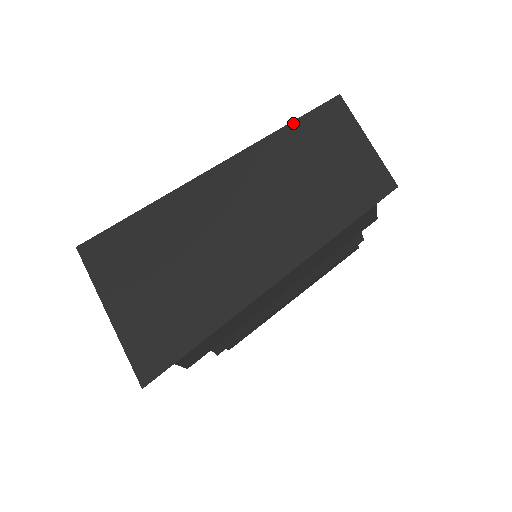
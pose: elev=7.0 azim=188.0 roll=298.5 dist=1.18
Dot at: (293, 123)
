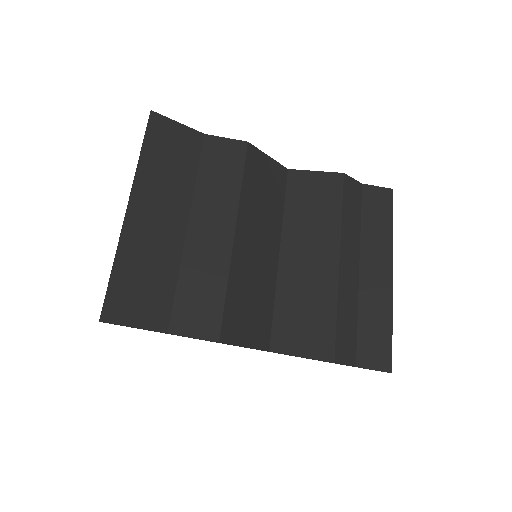
Dot at: occluded
